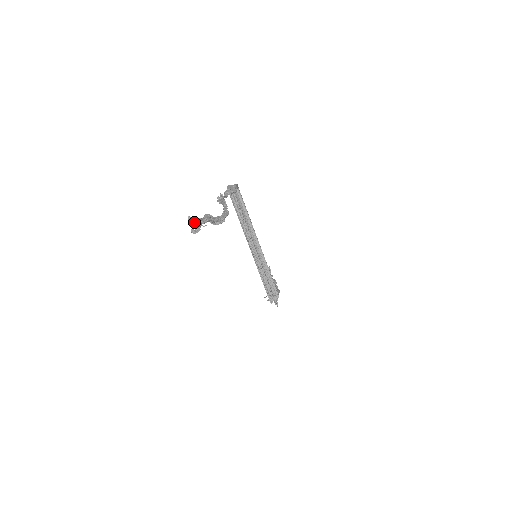
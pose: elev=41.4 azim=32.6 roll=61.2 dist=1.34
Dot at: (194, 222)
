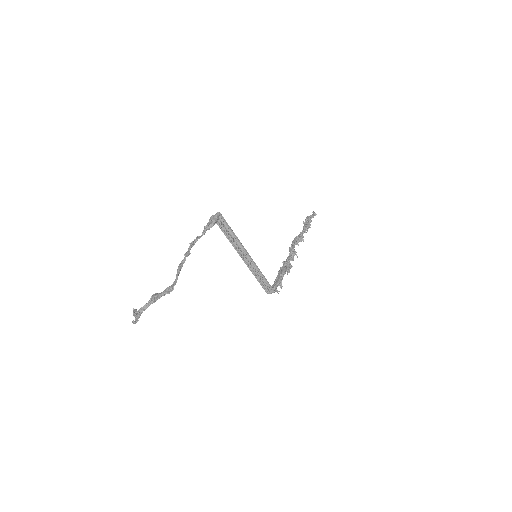
Dot at: (135, 314)
